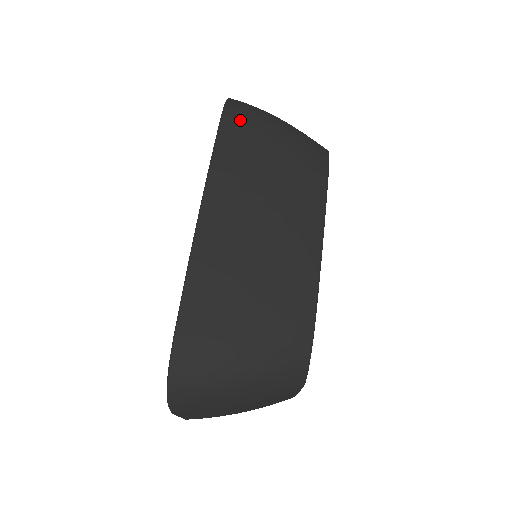
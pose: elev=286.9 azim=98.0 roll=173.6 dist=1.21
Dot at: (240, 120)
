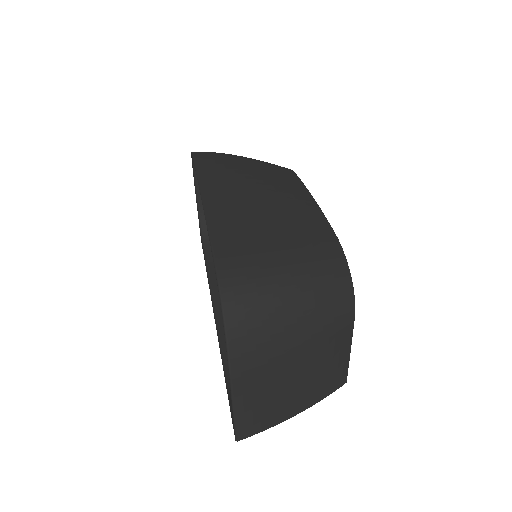
Dot at: (209, 154)
